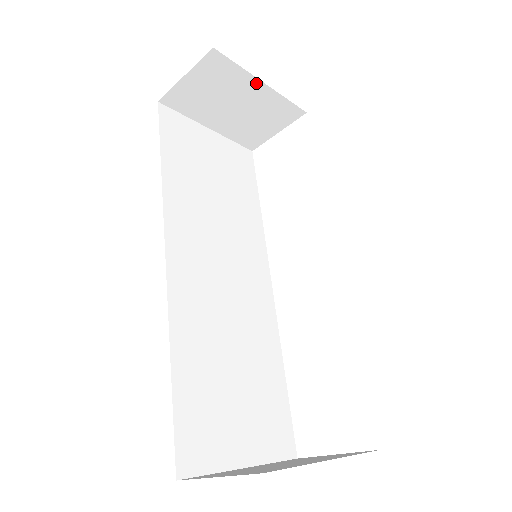
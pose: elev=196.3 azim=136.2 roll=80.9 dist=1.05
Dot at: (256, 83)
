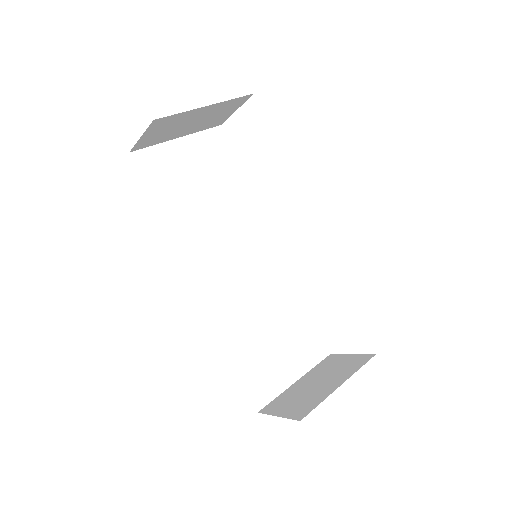
Dot at: (200, 109)
